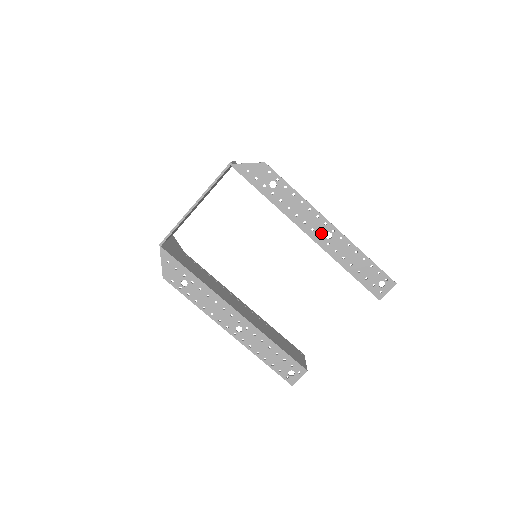
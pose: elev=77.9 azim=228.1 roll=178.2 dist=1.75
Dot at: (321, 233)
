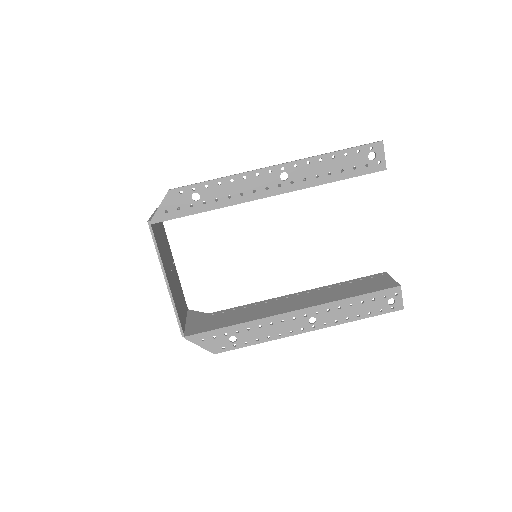
Dot at: (276, 182)
